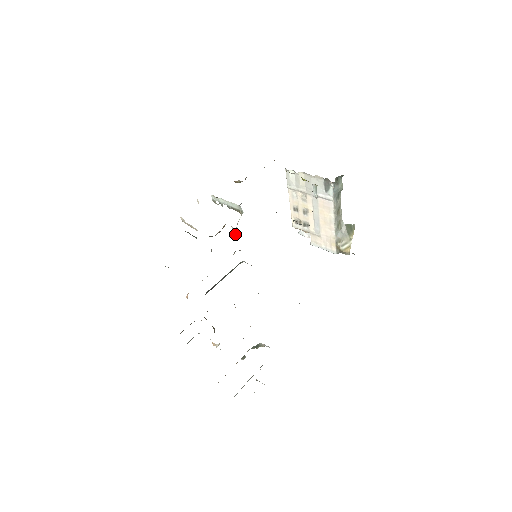
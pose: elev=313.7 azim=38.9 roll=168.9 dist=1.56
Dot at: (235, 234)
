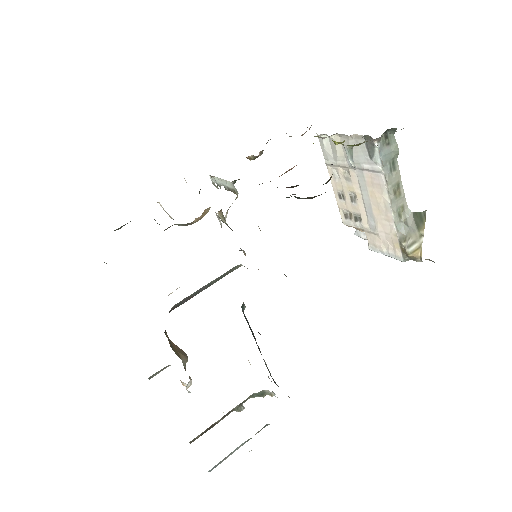
Dot at: (220, 222)
